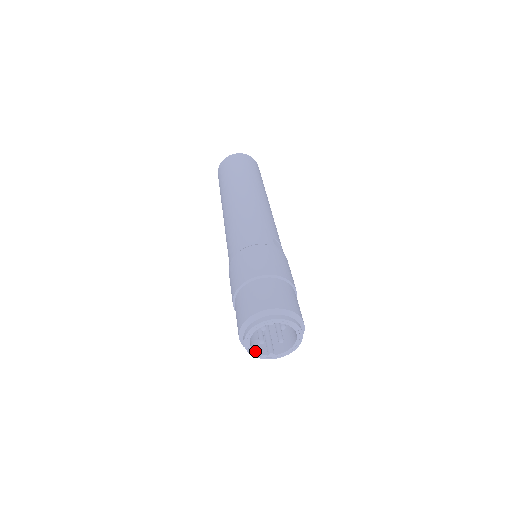
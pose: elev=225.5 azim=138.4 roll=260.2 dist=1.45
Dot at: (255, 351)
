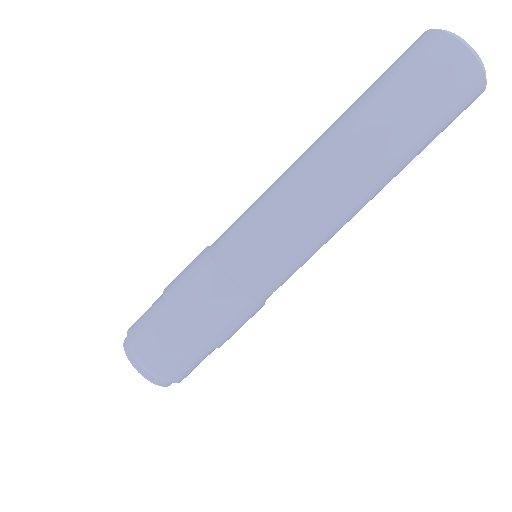
Dot at: occluded
